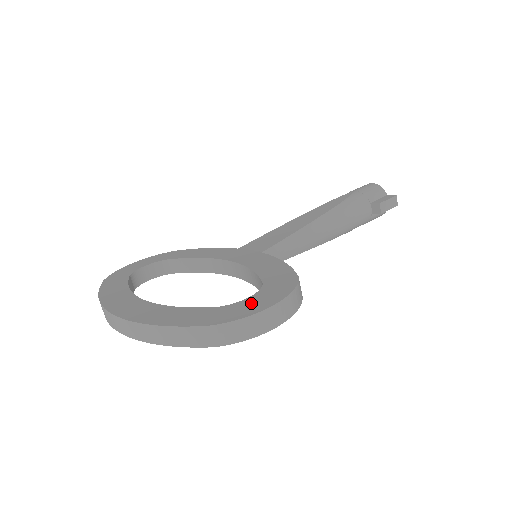
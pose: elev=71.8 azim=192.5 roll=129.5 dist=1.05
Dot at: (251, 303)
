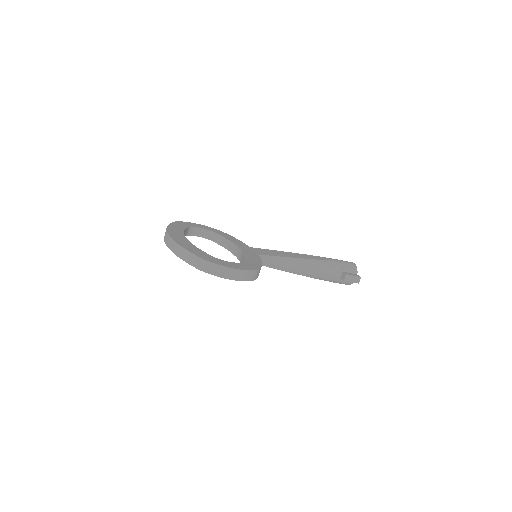
Dot at: (228, 263)
